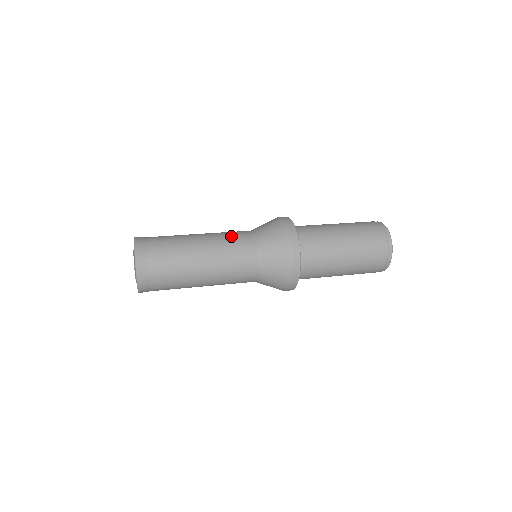
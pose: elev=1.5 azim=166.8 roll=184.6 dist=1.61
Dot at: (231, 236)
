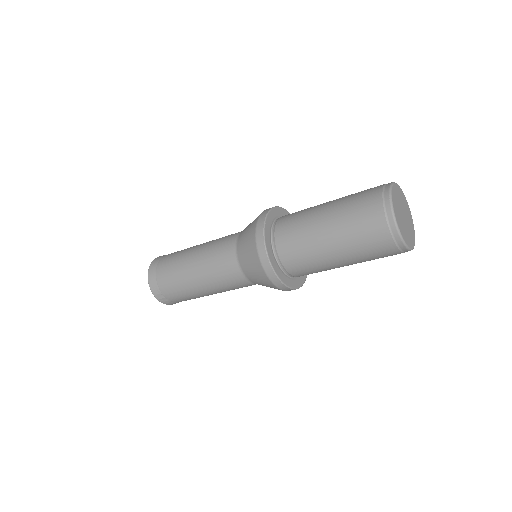
Dot at: (216, 260)
